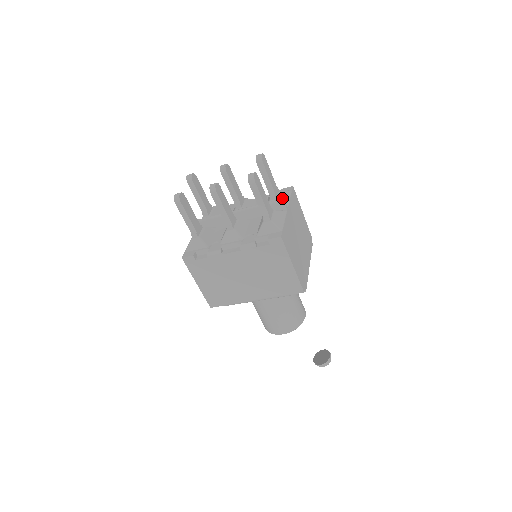
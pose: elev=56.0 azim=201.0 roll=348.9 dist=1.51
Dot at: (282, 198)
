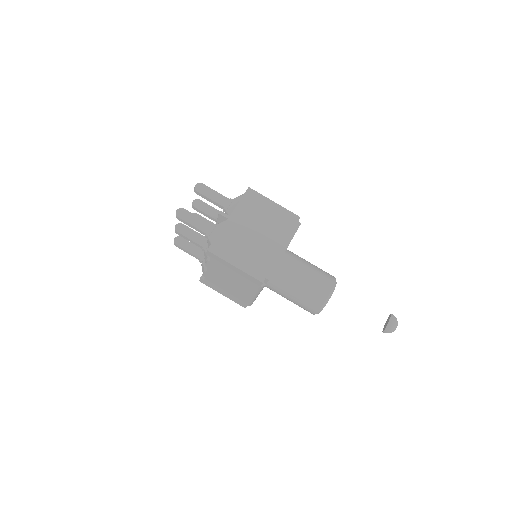
Dot at: (230, 207)
